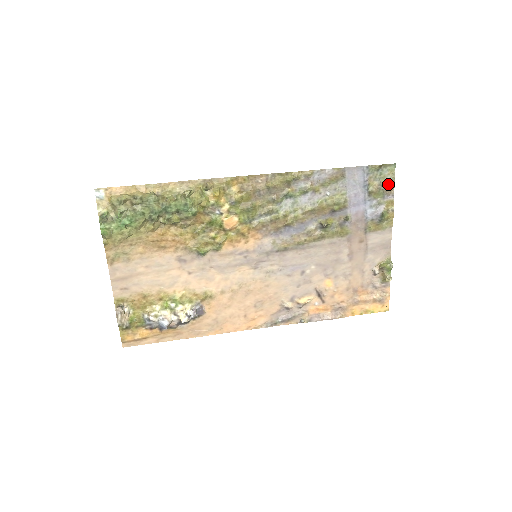
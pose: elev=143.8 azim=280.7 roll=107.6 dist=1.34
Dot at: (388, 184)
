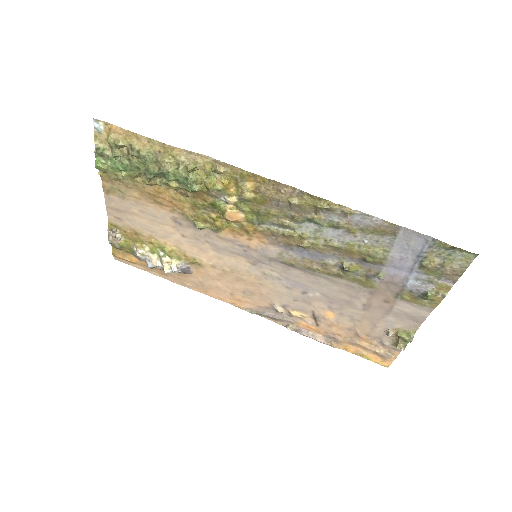
Dot at: (454, 269)
